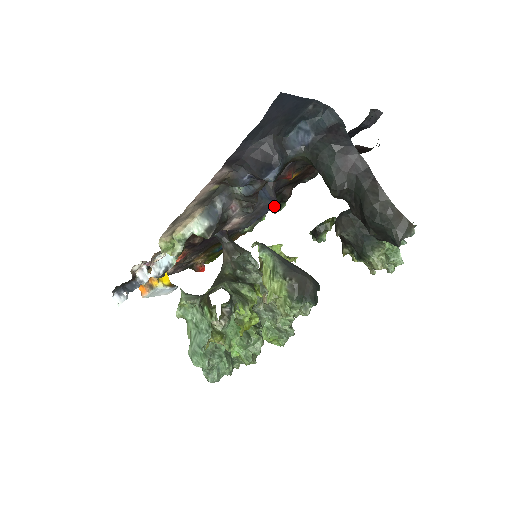
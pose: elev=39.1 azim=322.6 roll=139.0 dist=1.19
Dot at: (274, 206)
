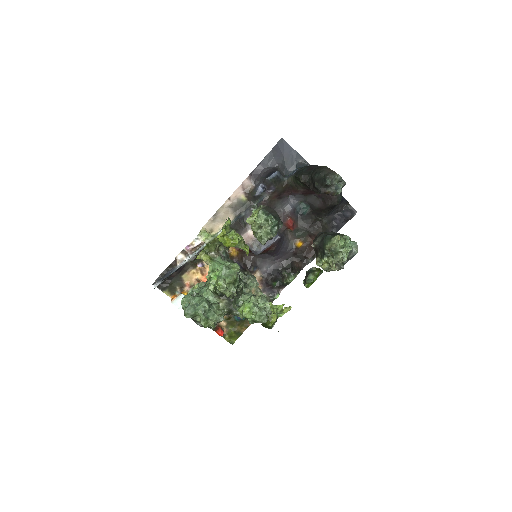
Dot at: (284, 272)
